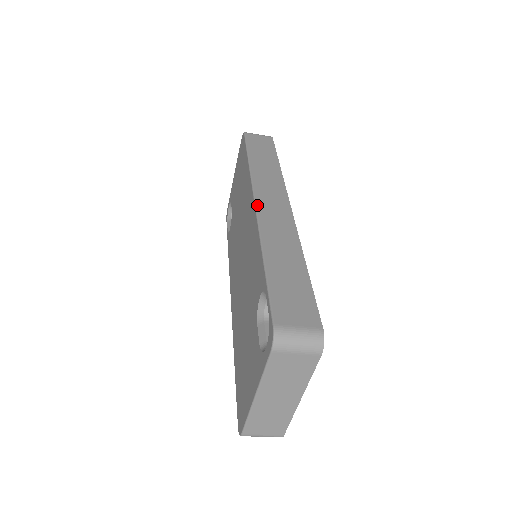
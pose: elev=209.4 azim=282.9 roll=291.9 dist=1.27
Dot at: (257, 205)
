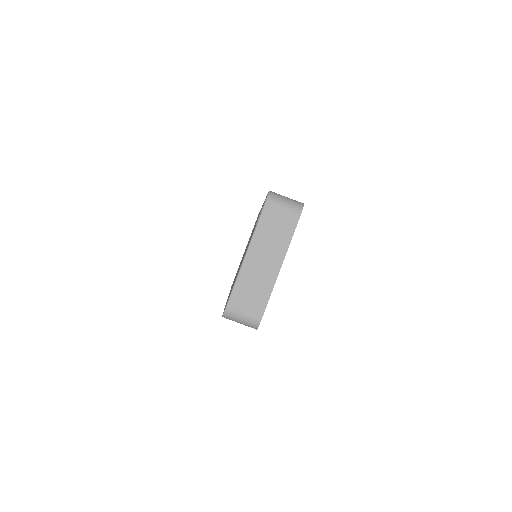
Dot at: occluded
